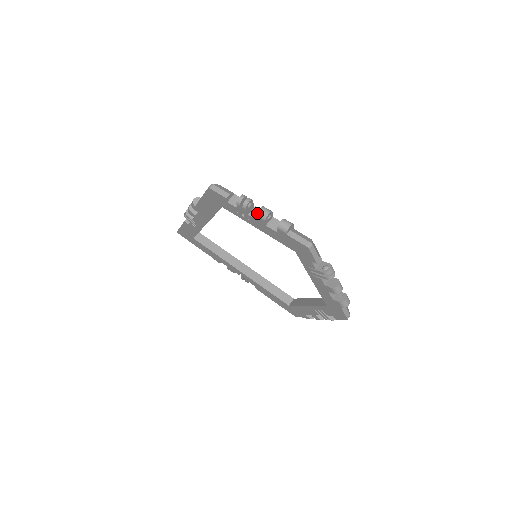
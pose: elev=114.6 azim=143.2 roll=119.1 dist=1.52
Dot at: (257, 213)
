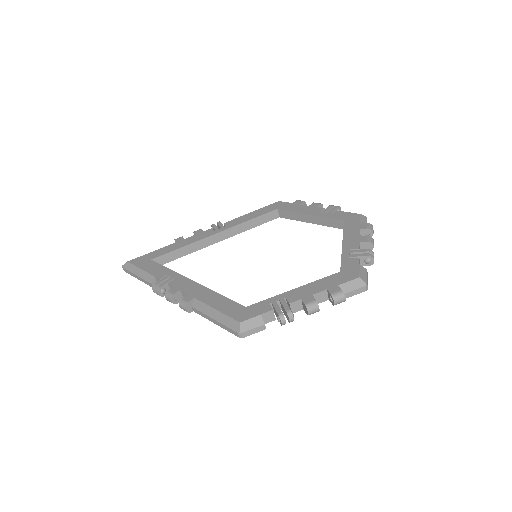
Dot at: occluded
